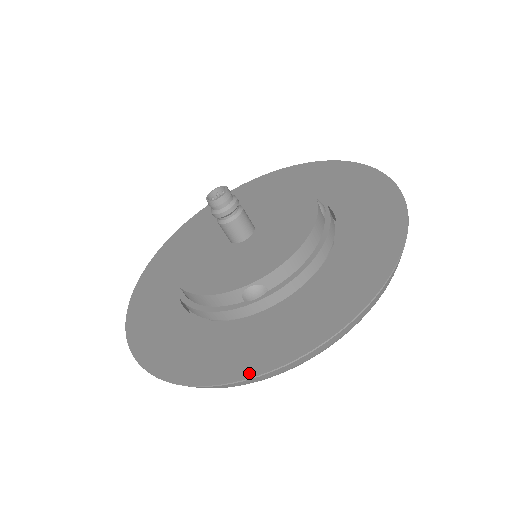
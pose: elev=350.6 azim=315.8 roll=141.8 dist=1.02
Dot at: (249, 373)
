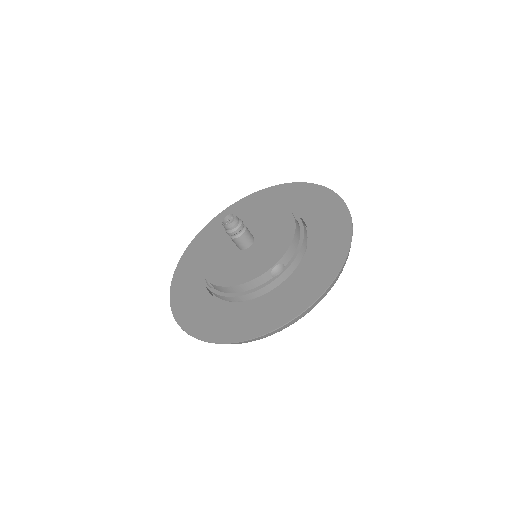
Dot at: (300, 310)
